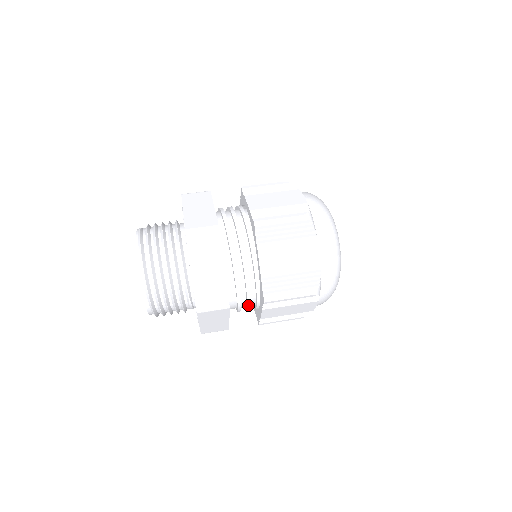
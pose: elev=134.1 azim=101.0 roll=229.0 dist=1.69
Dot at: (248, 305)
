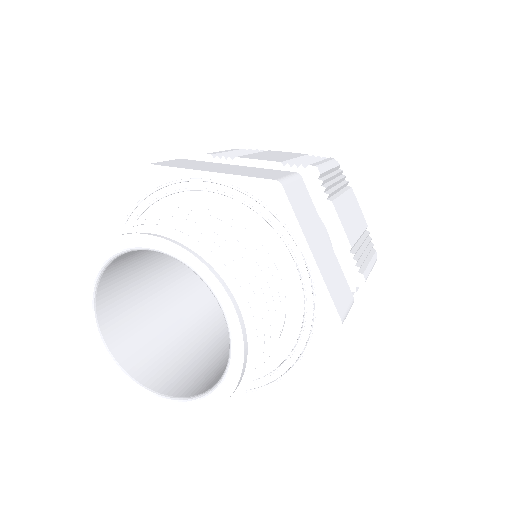
Dot at: occluded
